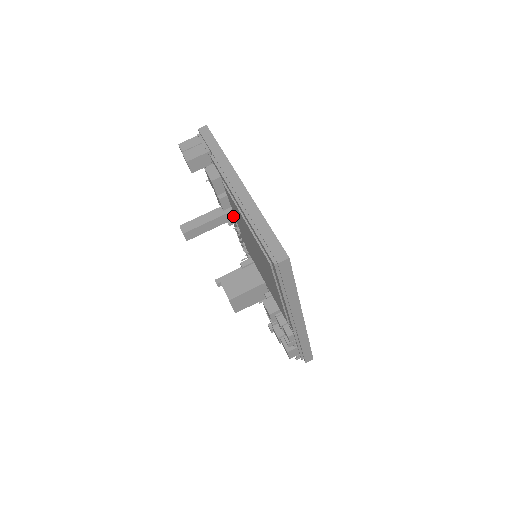
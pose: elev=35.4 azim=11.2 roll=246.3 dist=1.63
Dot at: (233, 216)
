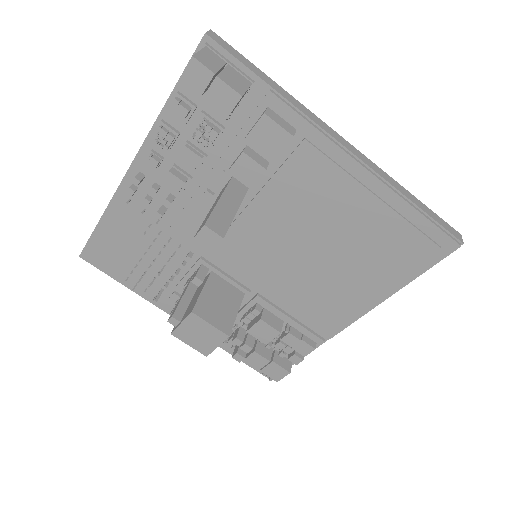
Dot at: occluded
